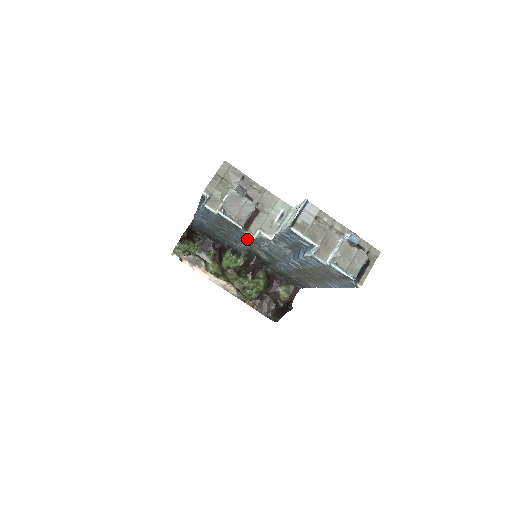
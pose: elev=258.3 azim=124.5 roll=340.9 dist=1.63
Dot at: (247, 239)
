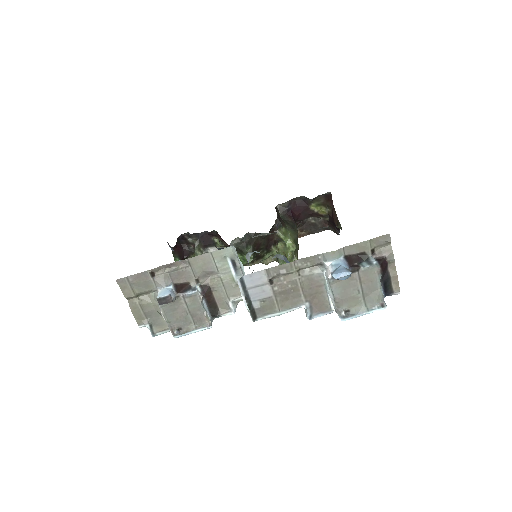
Dot at: occluded
